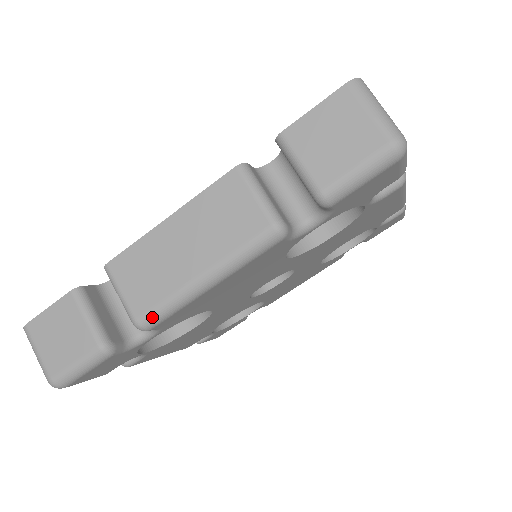
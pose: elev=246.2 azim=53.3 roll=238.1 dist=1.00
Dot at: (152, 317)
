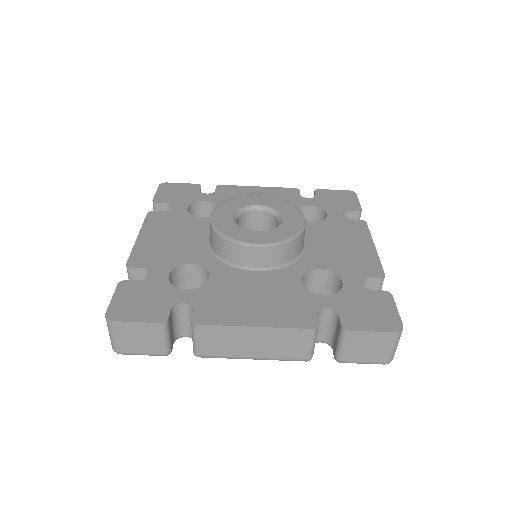
Dot at: occluded
